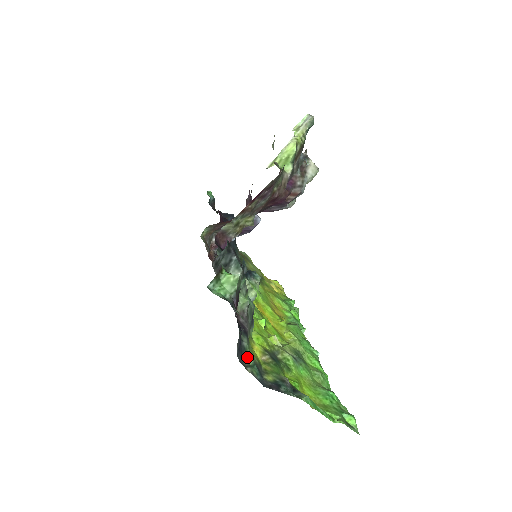
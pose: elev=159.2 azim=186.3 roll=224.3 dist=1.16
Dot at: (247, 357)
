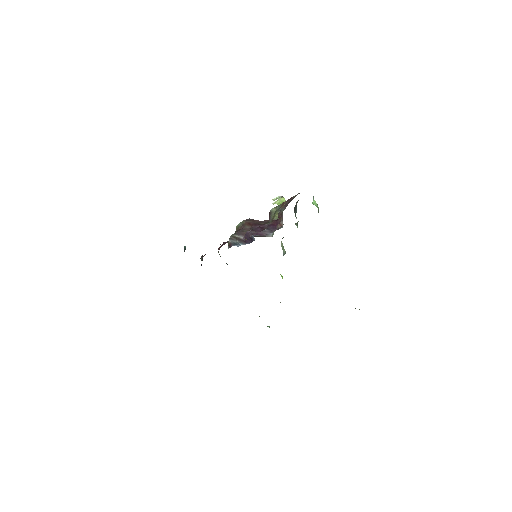
Dot at: occluded
